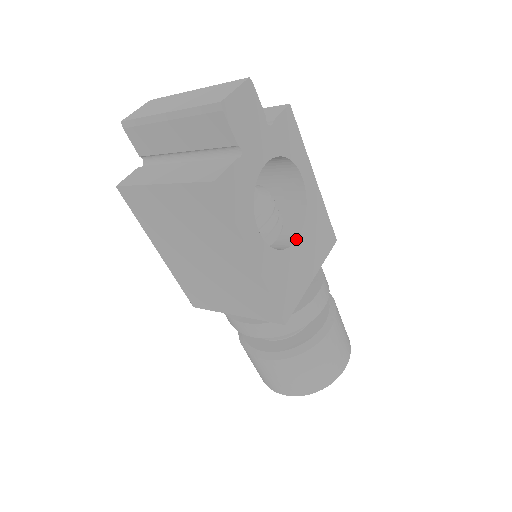
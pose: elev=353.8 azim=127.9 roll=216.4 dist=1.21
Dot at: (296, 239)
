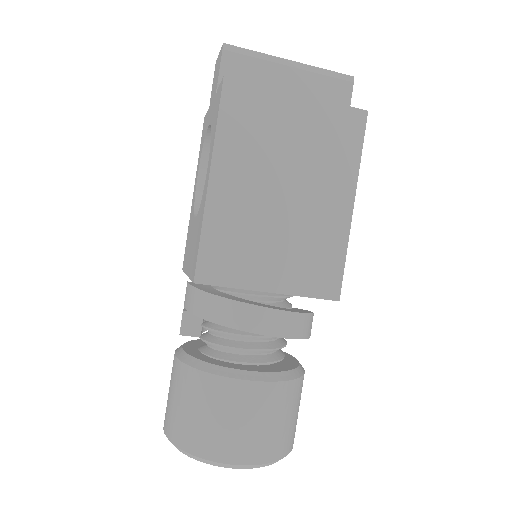
Dot at: occluded
